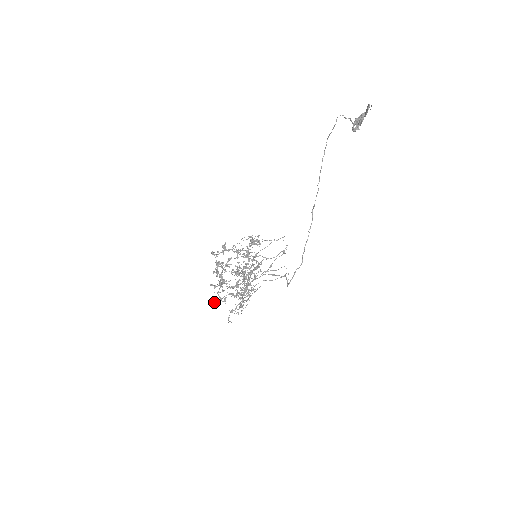
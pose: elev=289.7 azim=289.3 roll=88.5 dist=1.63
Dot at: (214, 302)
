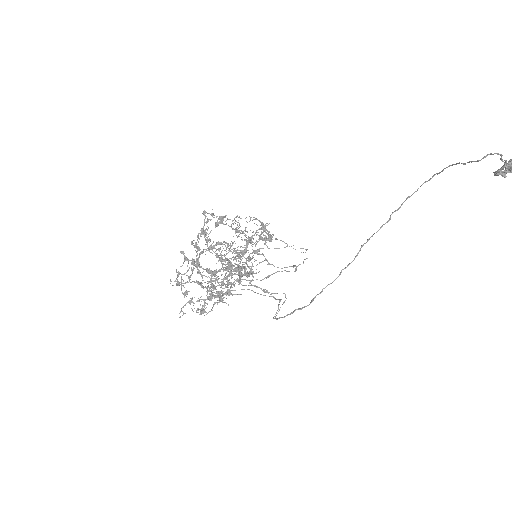
Dot at: occluded
